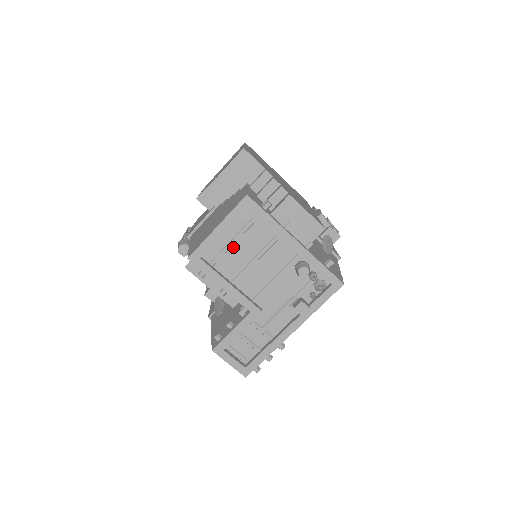
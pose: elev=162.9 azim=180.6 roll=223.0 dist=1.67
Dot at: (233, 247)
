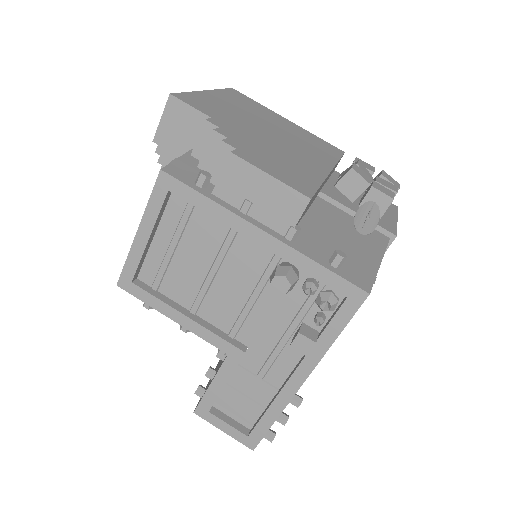
Dot at: (175, 257)
